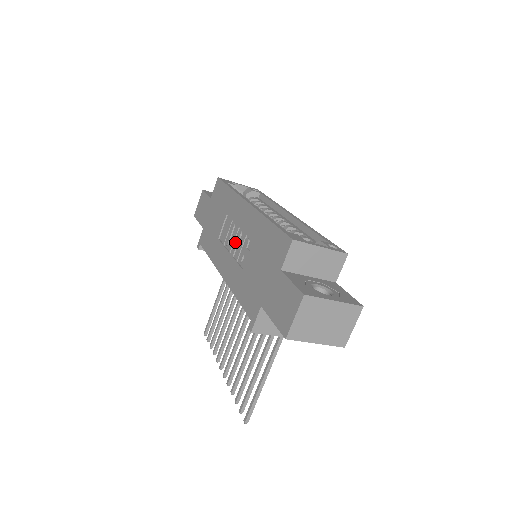
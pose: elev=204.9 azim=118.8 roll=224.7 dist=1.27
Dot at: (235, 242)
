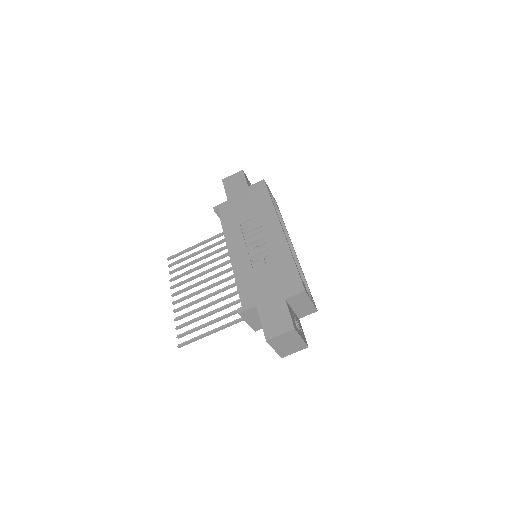
Dot at: (256, 244)
